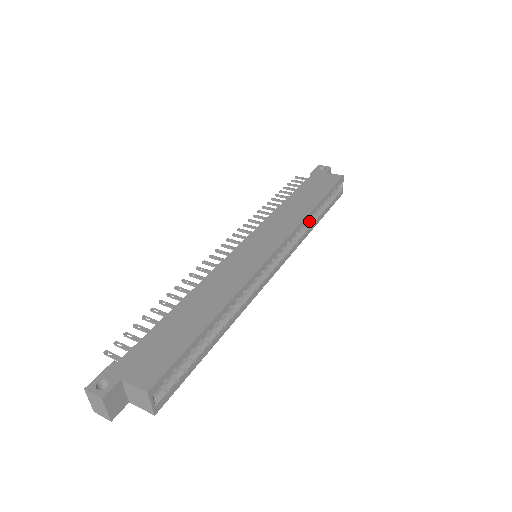
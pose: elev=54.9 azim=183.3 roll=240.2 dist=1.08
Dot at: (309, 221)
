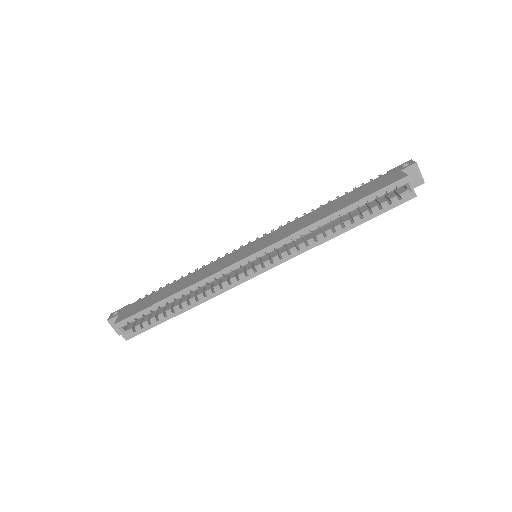
Dot at: (329, 228)
